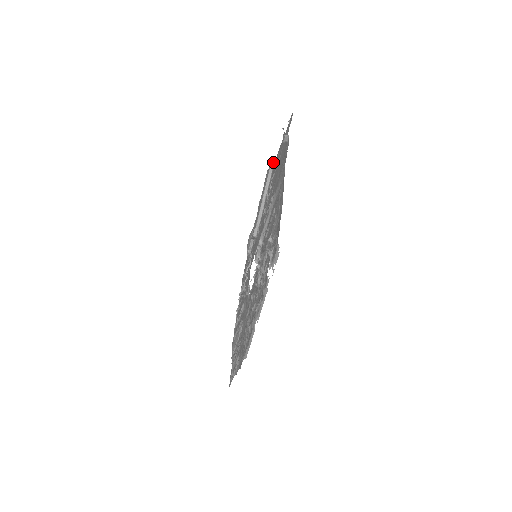
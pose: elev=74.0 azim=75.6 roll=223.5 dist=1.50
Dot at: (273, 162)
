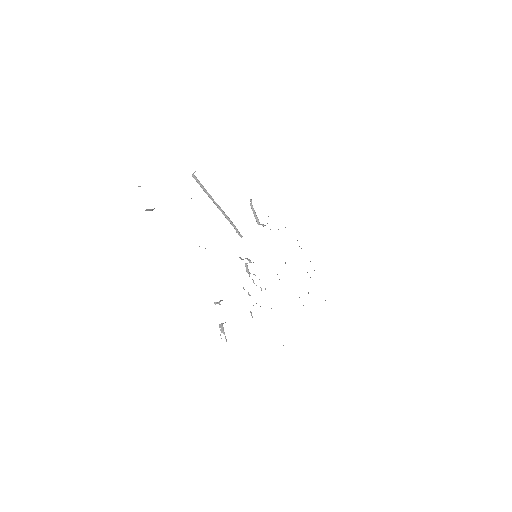
Dot at: occluded
